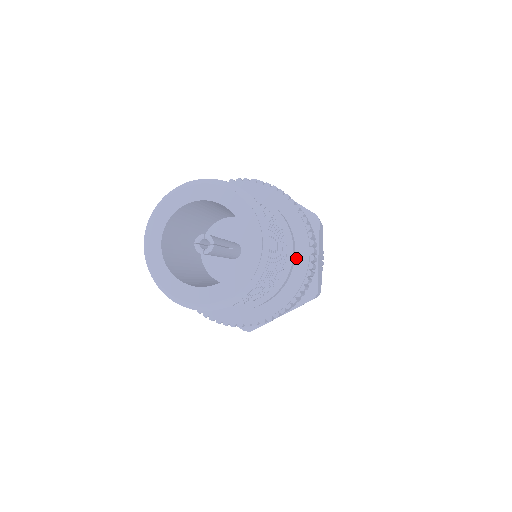
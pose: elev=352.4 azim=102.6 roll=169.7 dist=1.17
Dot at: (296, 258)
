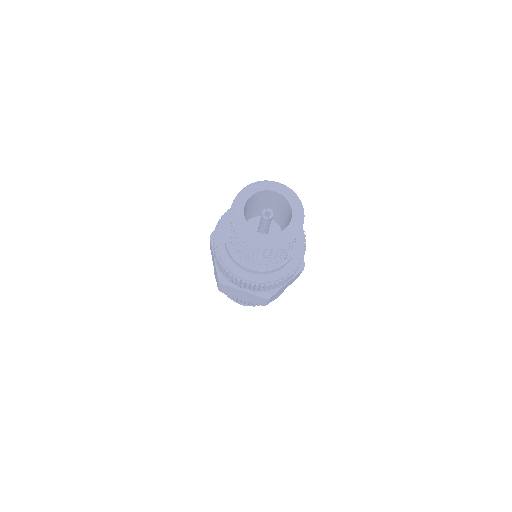
Dot at: occluded
